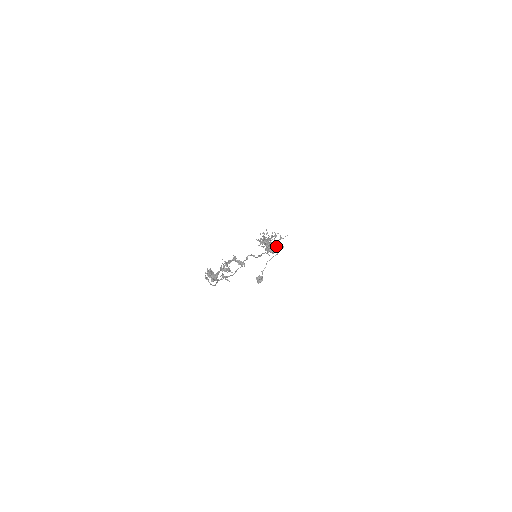
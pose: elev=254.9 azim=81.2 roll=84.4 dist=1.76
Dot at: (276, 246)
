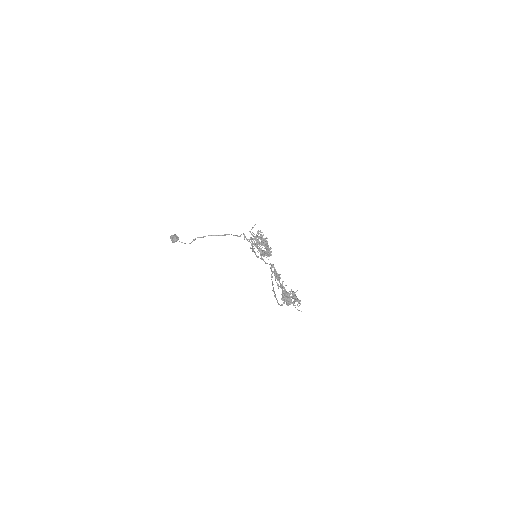
Dot at: occluded
